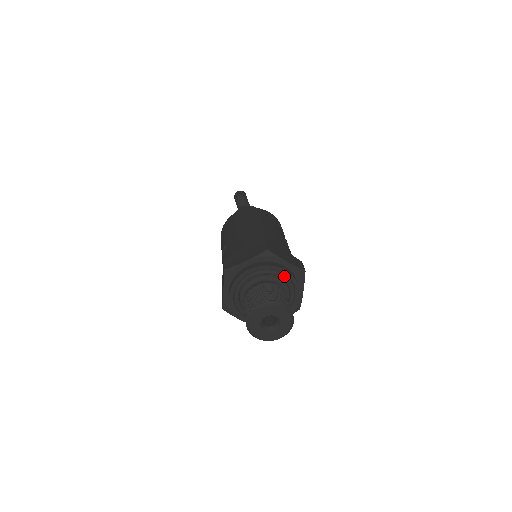
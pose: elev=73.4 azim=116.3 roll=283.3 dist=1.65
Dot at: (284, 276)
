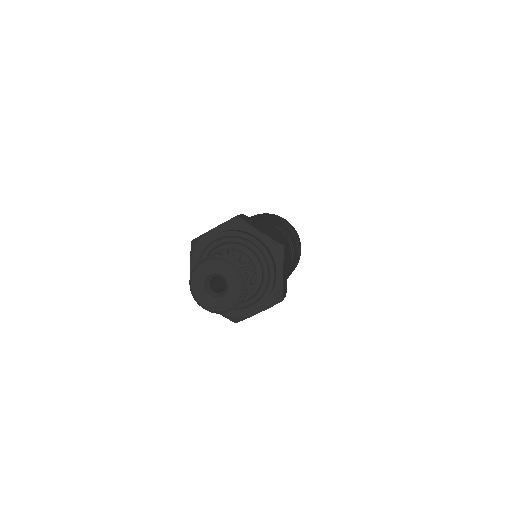
Dot at: (253, 245)
